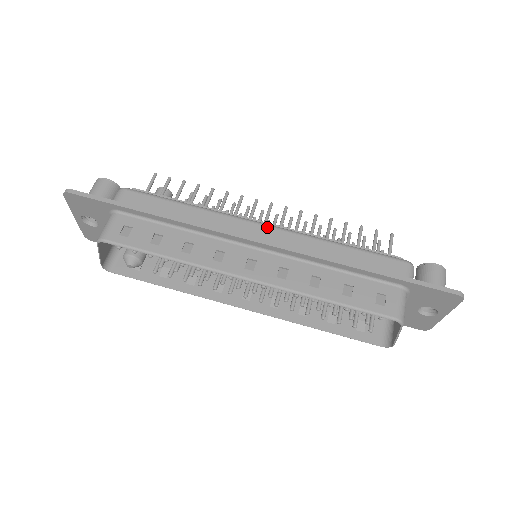
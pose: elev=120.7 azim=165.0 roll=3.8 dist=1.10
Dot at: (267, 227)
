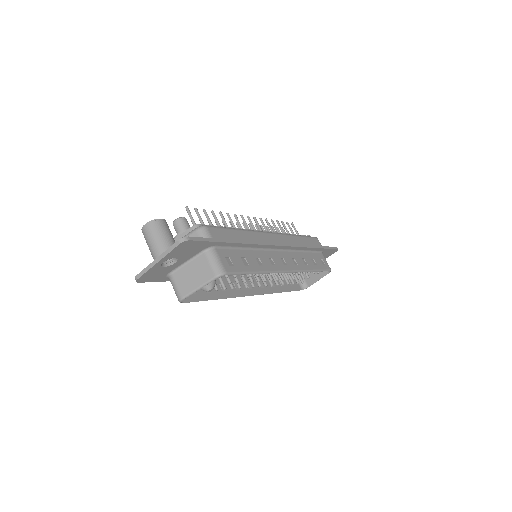
Dot at: (275, 234)
